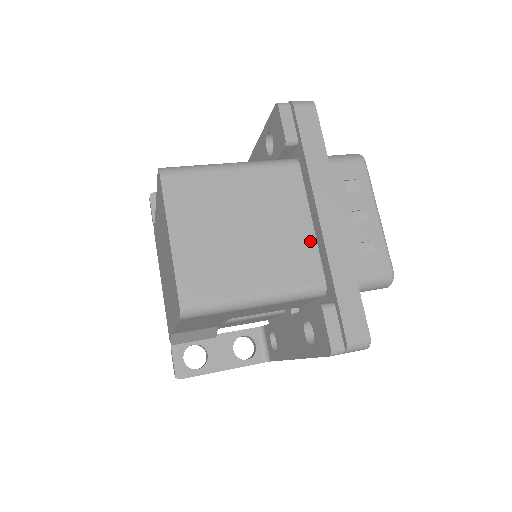
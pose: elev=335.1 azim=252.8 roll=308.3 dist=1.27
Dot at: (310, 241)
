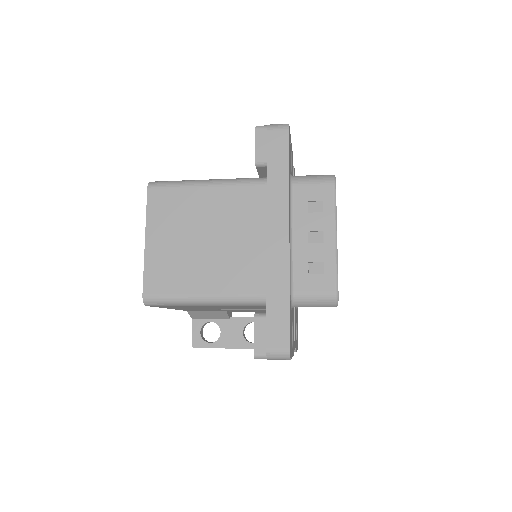
Dot at: (261, 255)
